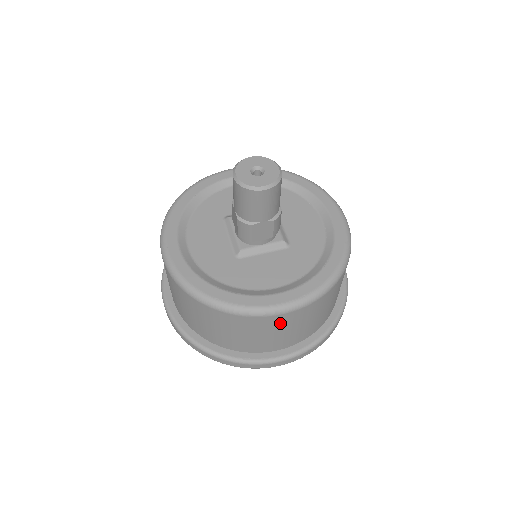
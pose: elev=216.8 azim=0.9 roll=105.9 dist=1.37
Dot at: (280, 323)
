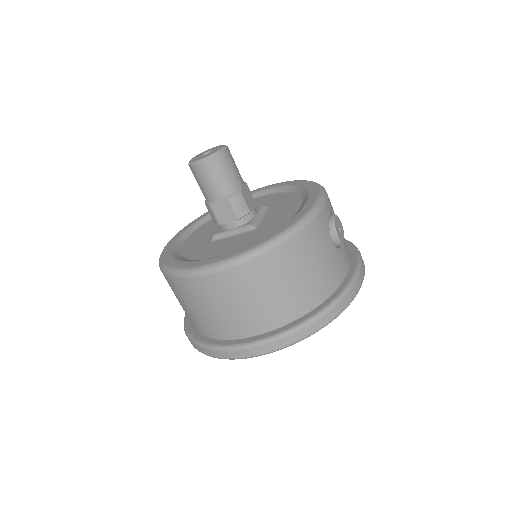
Dot at: (213, 290)
